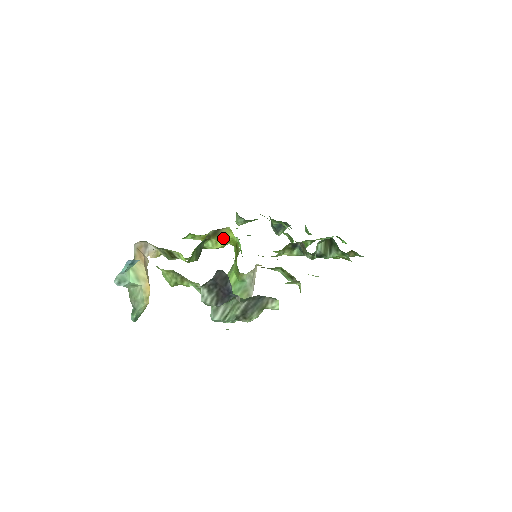
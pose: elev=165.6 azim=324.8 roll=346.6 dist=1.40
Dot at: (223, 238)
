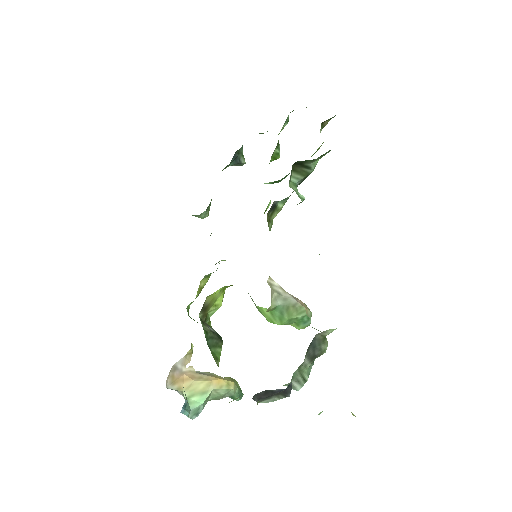
Dot at: (215, 299)
